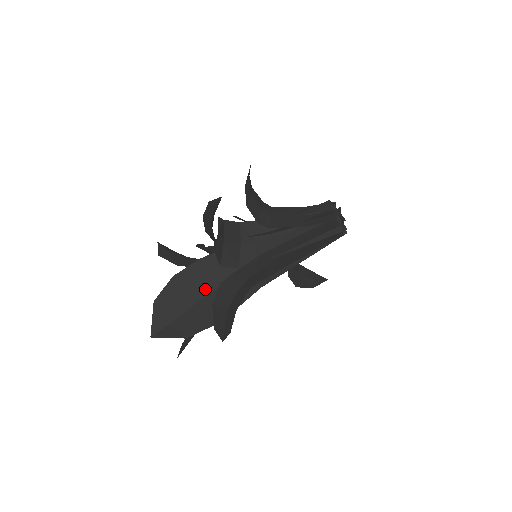
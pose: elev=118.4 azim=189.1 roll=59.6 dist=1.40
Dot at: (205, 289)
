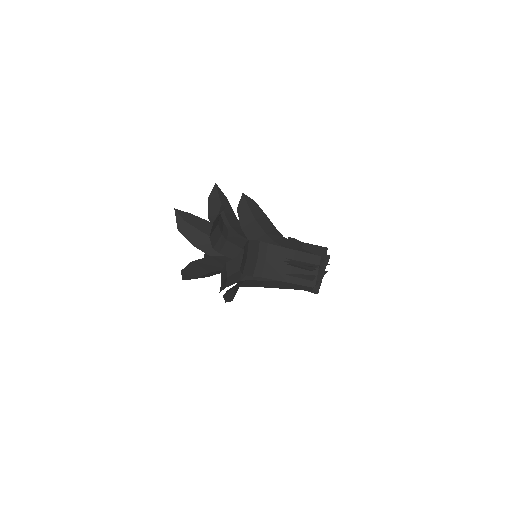
Dot at: (218, 268)
